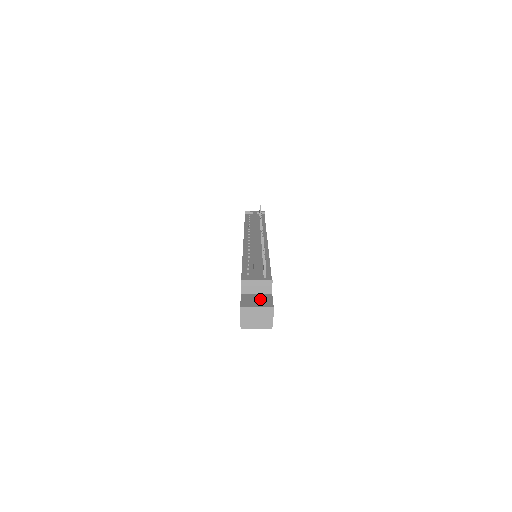
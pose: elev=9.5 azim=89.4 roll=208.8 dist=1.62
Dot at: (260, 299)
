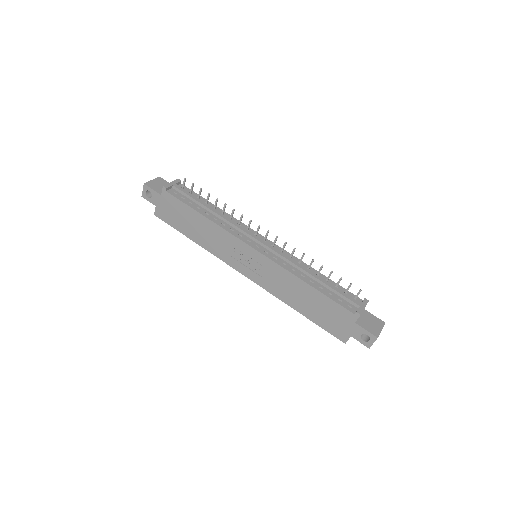
Dot at: (370, 320)
